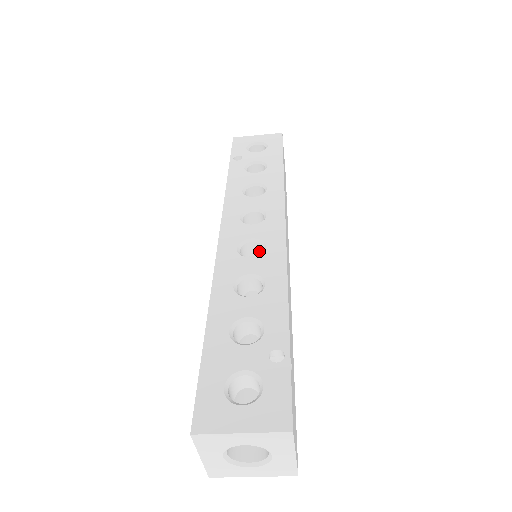
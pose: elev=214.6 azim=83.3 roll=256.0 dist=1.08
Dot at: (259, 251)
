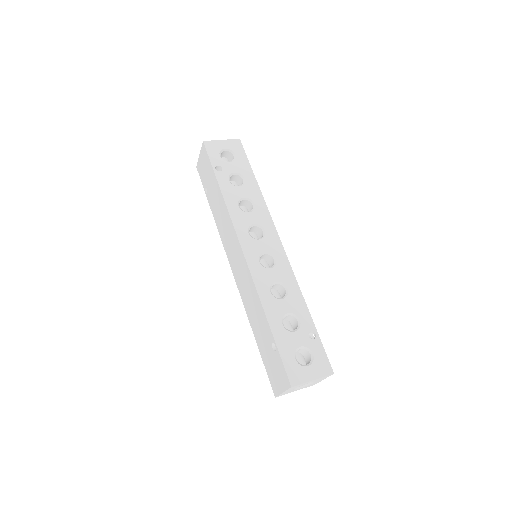
Dot at: (266, 258)
